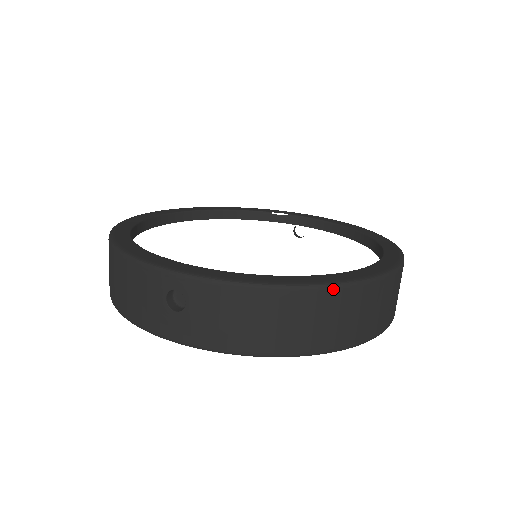
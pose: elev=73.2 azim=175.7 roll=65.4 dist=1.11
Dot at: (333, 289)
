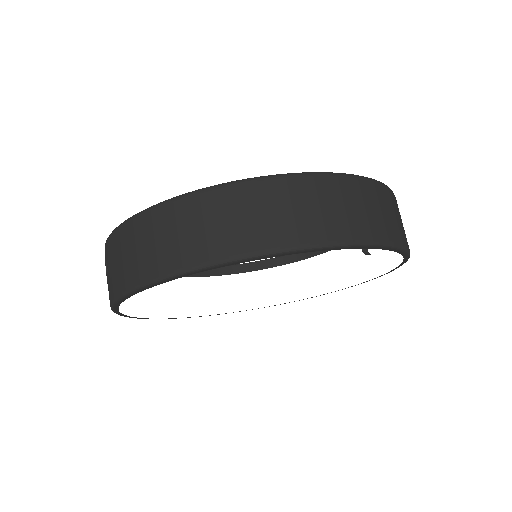
Dot at: (180, 199)
